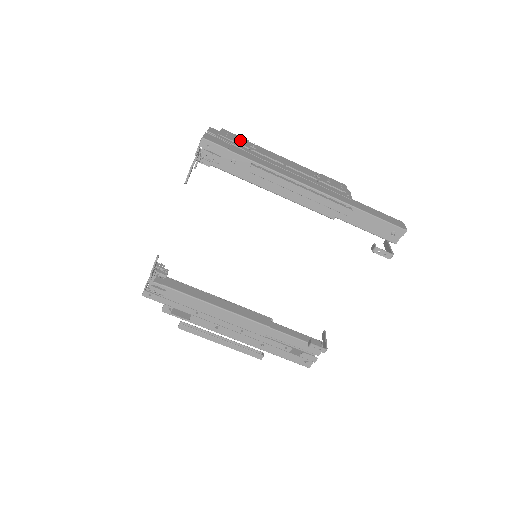
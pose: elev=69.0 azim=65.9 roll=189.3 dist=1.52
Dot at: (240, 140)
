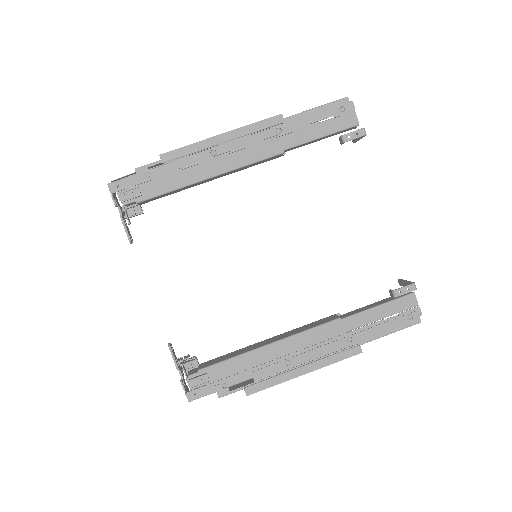
Dot at: occluded
